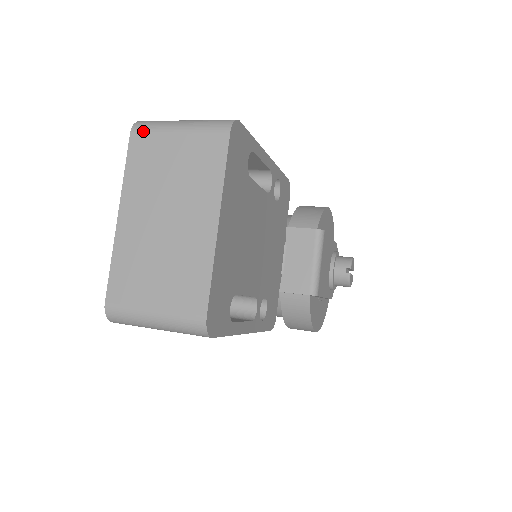
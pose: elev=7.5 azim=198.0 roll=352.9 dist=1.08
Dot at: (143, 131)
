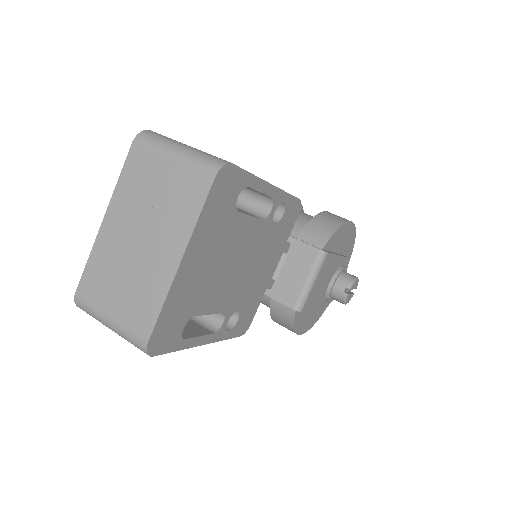
Dot at: (143, 145)
